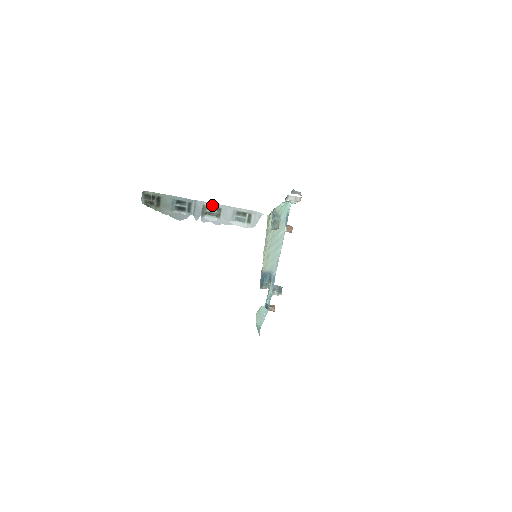
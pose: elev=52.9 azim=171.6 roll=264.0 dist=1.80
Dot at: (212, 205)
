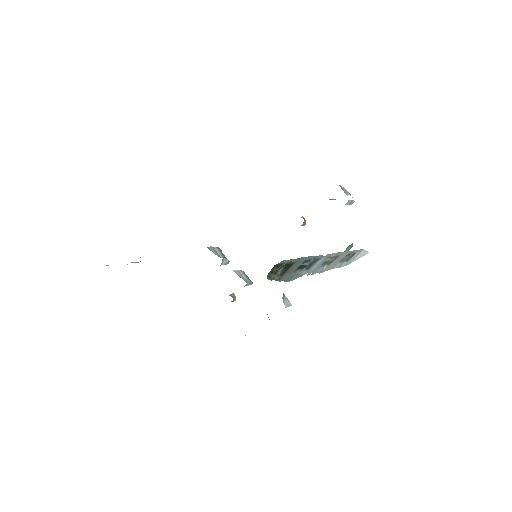
Dot at: (335, 254)
